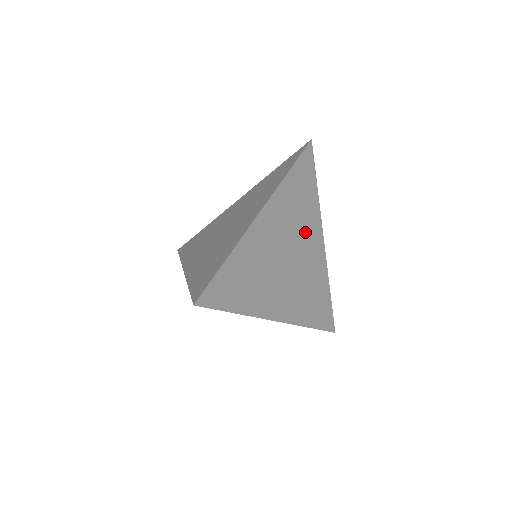
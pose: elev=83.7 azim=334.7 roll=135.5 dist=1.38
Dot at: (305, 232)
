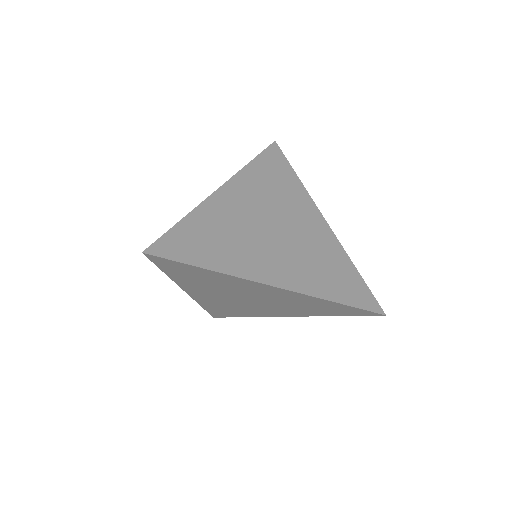
Dot at: (292, 209)
